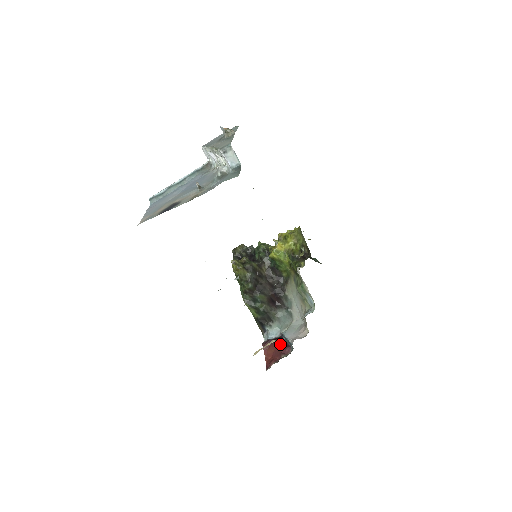
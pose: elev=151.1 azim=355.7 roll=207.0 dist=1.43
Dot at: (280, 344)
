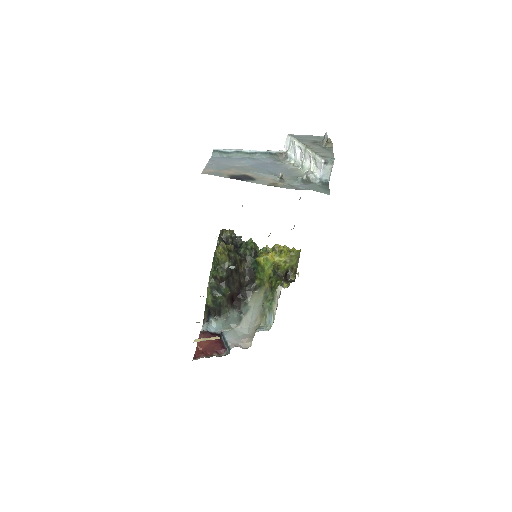
Dot at: (217, 341)
